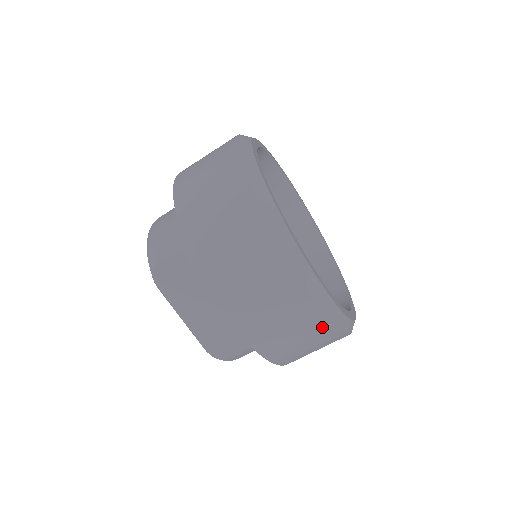
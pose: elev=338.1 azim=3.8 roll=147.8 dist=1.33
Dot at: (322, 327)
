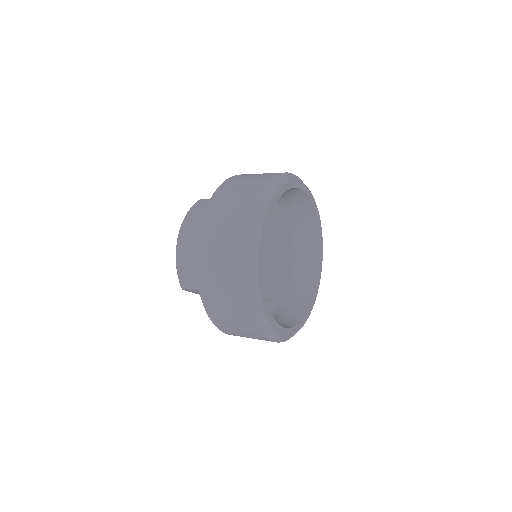
Dot at: occluded
